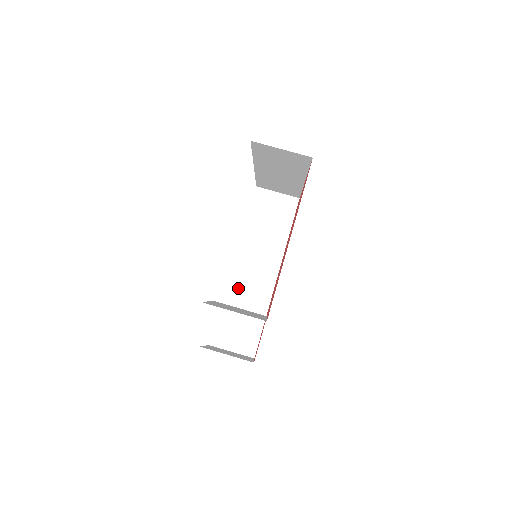
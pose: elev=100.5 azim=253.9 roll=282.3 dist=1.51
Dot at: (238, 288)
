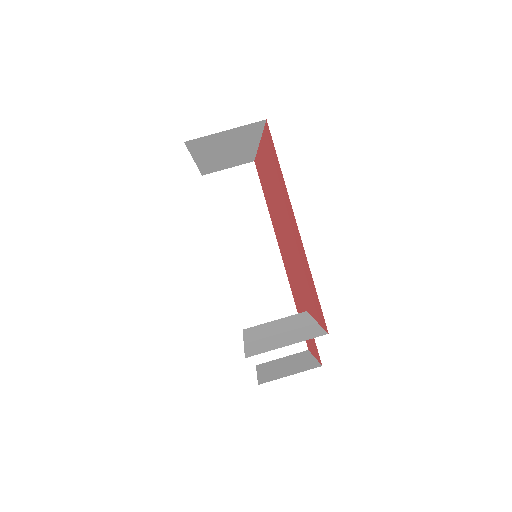
Dot at: (249, 292)
